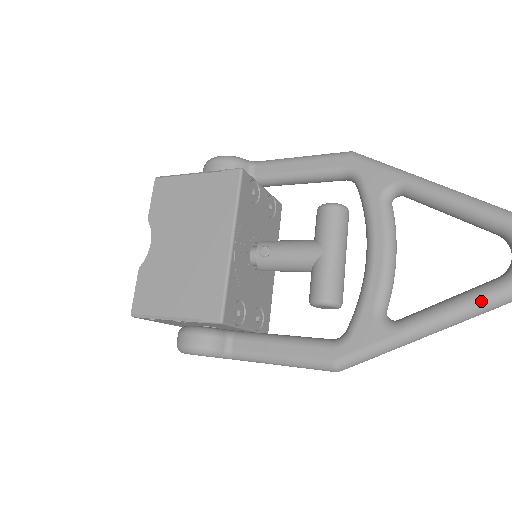
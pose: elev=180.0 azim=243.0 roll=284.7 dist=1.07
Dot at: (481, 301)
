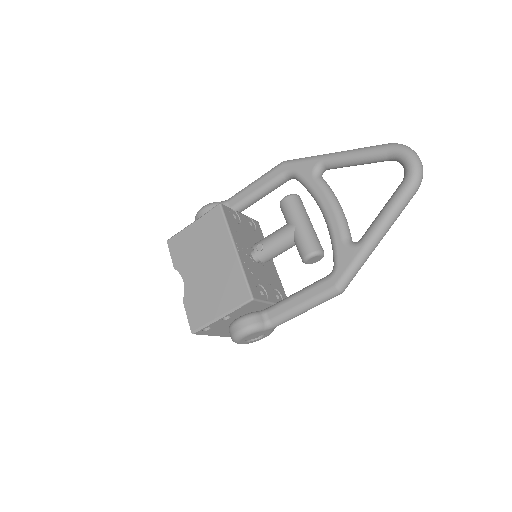
Dot at: (398, 199)
